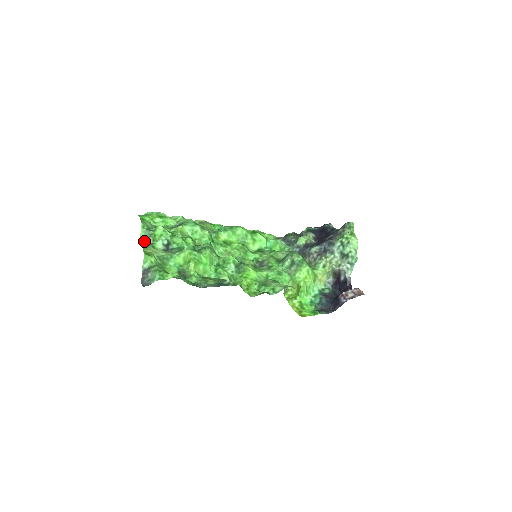
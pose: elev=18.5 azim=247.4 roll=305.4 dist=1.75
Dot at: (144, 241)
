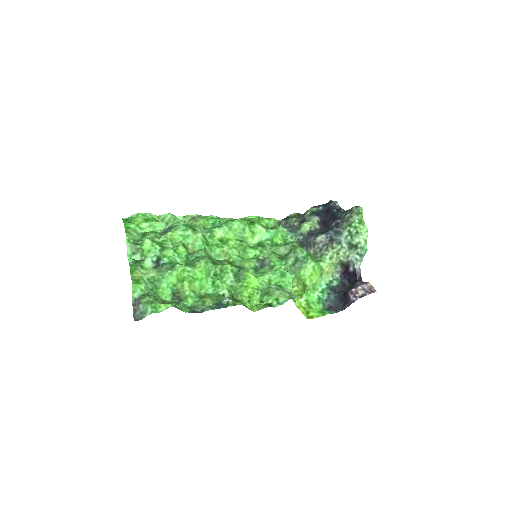
Dot at: (131, 261)
